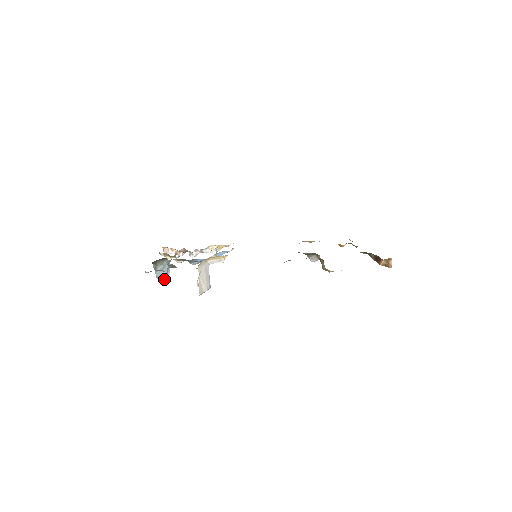
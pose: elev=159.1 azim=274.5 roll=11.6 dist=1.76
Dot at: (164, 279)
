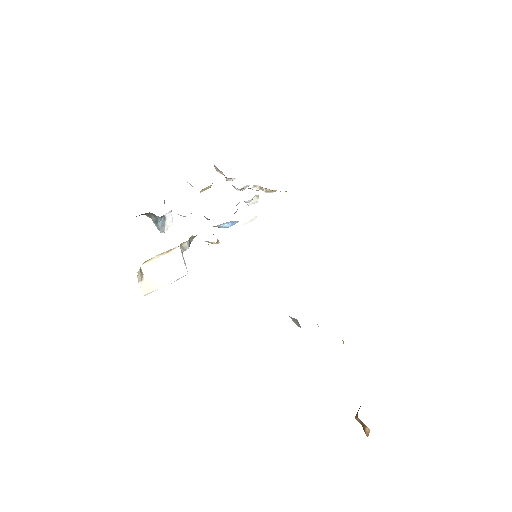
Dot at: (161, 231)
